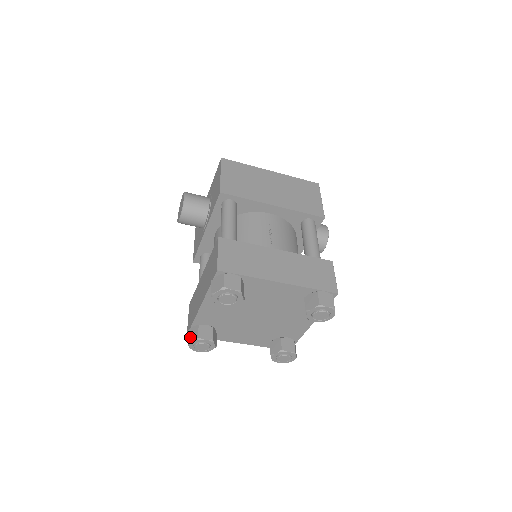
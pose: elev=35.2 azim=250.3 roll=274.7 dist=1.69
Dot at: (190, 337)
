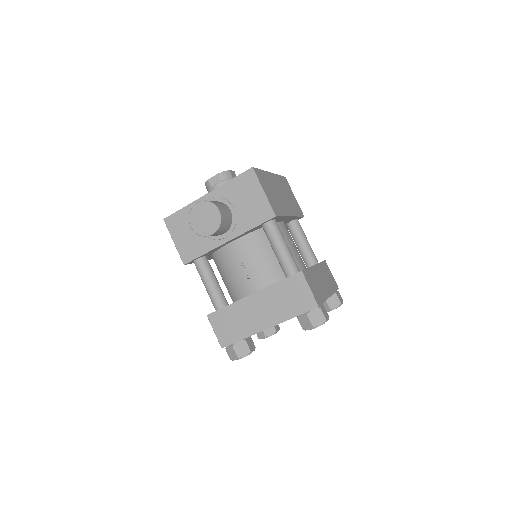
Dot at: (240, 352)
